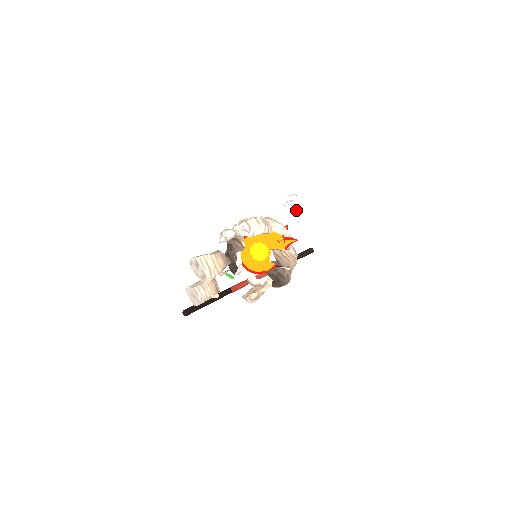
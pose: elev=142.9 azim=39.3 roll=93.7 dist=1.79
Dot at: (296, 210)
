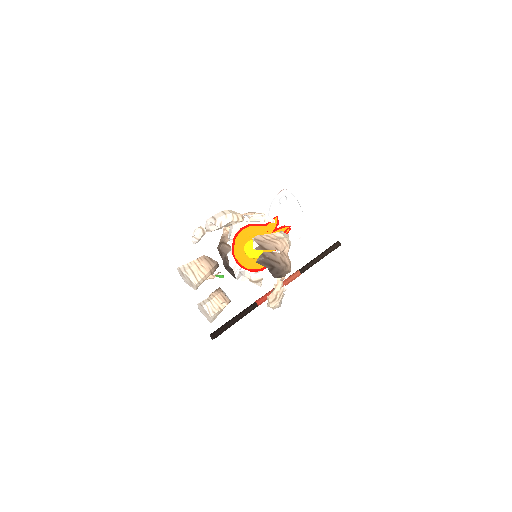
Dot at: (295, 205)
